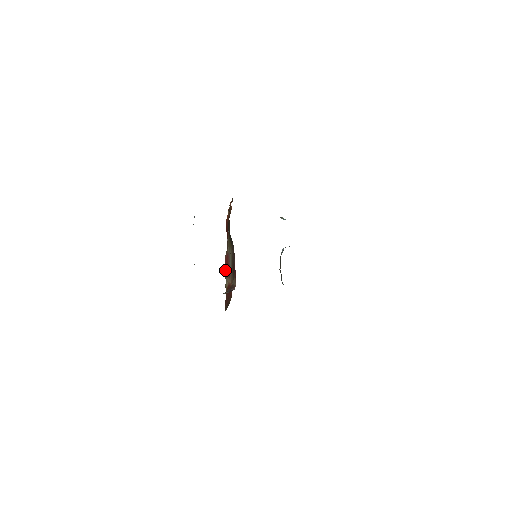
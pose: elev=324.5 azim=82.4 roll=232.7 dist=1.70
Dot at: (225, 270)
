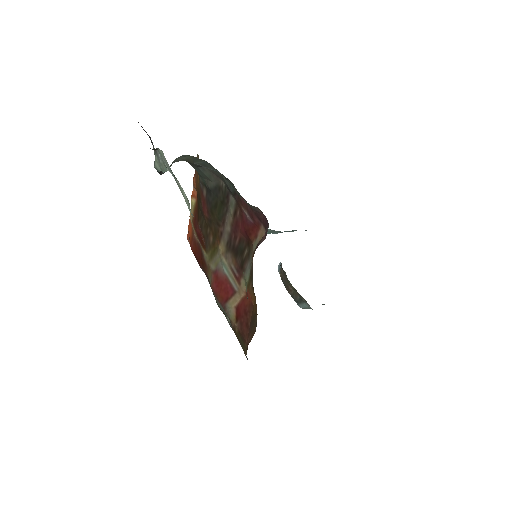
Dot at: (220, 298)
